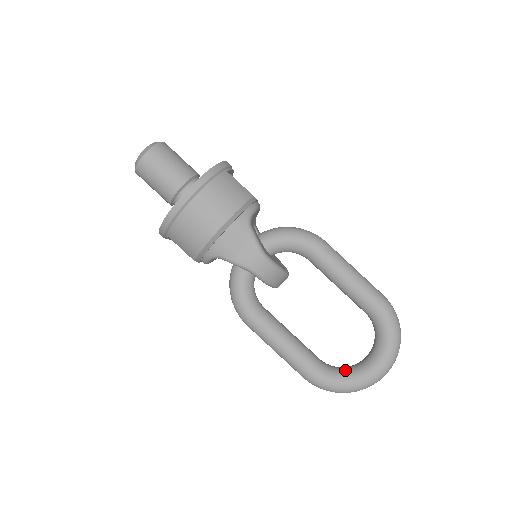
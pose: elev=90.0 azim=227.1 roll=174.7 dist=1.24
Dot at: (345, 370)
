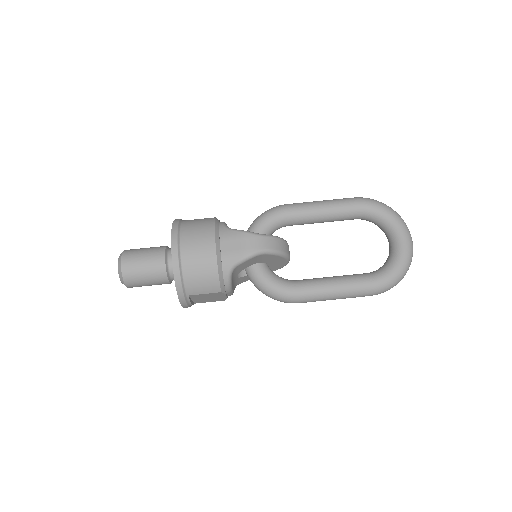
Dot at: (387, 261)
